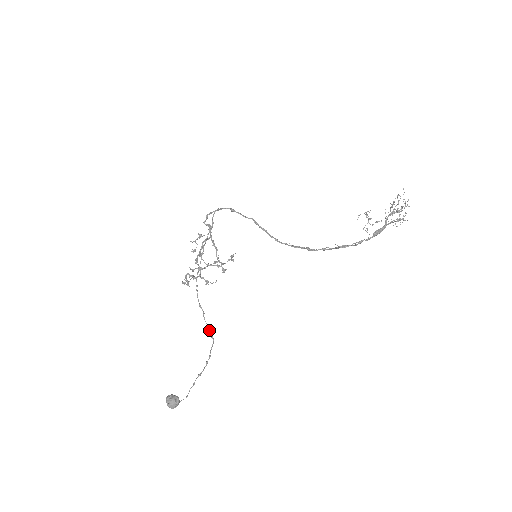
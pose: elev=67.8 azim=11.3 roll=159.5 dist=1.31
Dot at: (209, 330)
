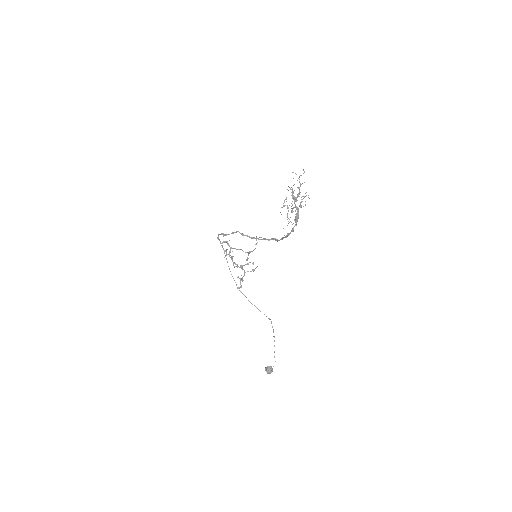
Dot at: occluded
